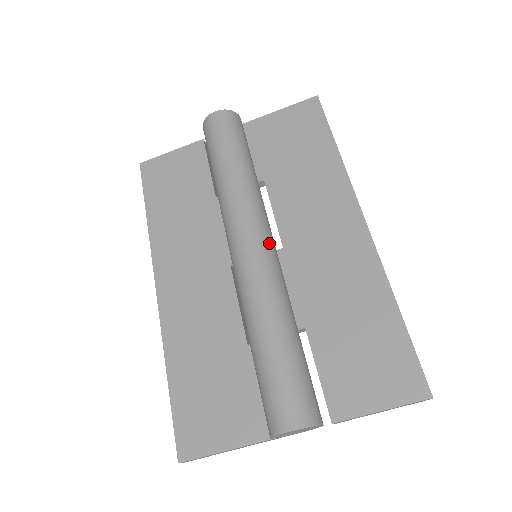
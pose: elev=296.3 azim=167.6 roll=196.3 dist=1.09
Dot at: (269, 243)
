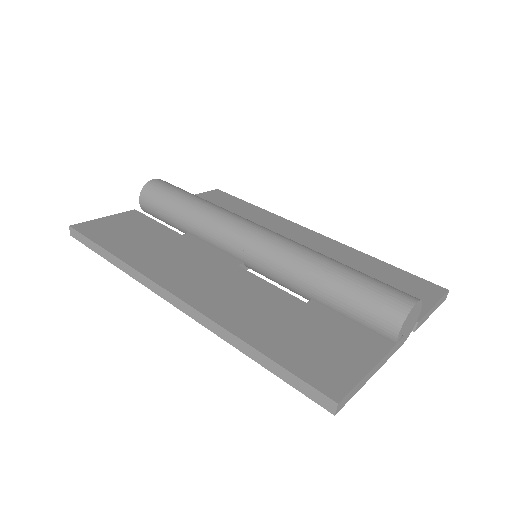
Dot at: occluded
